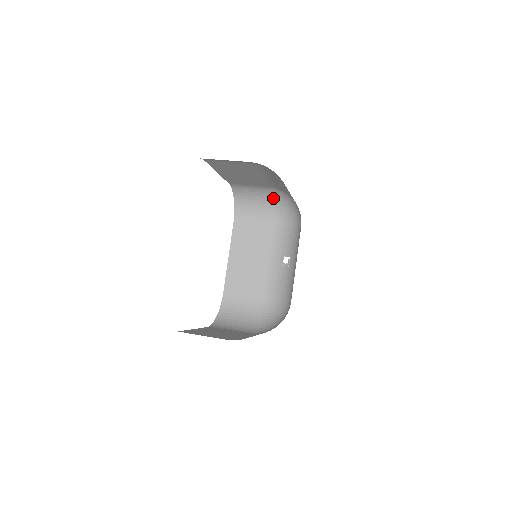
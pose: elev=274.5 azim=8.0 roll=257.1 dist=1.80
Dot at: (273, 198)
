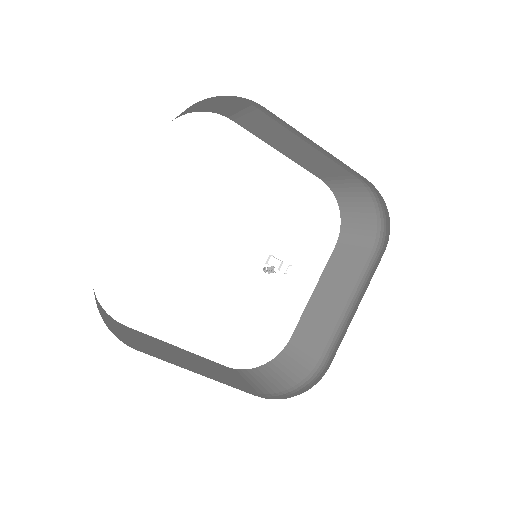
Dot at: (374, 201)
